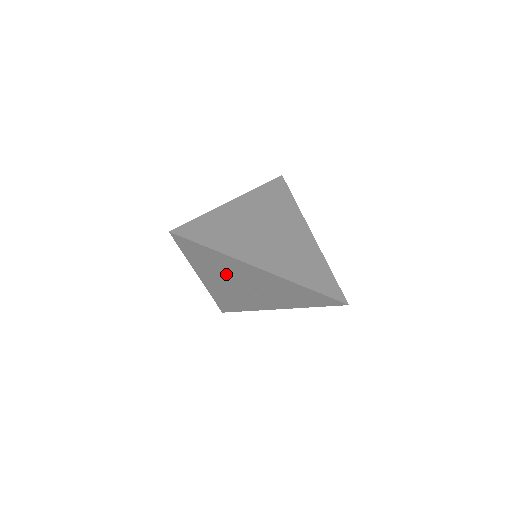
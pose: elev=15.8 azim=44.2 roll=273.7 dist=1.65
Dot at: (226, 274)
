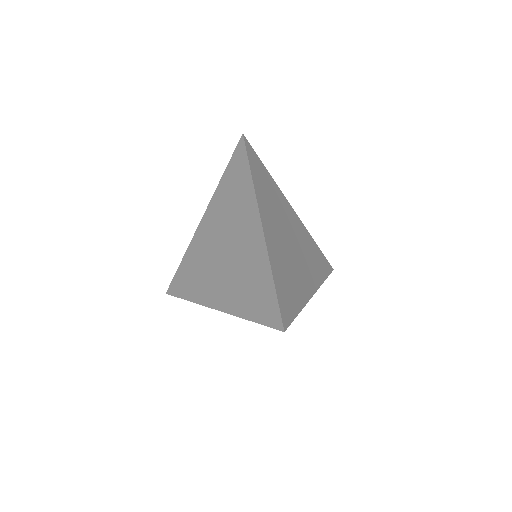
Dot at: occluded
